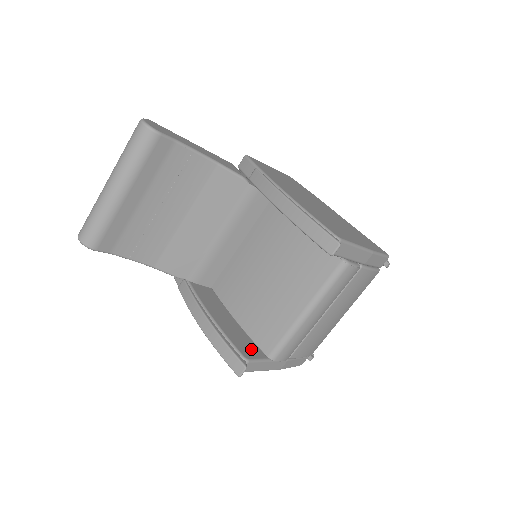
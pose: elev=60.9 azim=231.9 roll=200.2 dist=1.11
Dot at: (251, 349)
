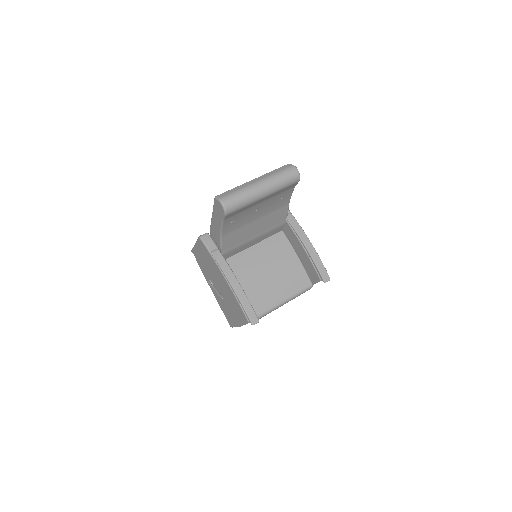
Dot at: occluded
